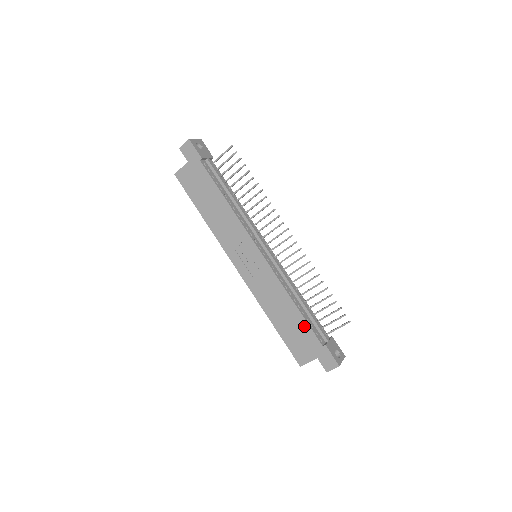
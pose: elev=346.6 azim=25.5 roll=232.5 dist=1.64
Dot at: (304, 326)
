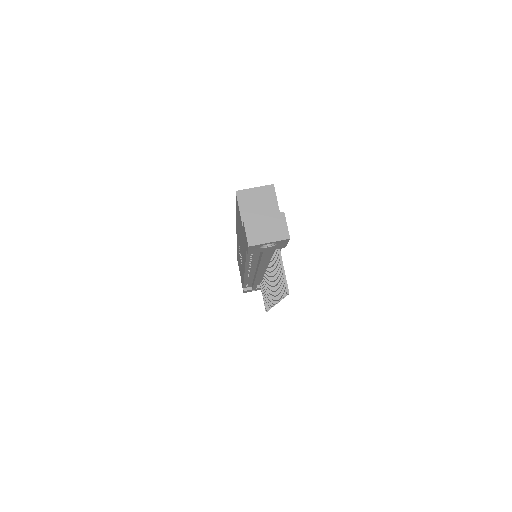
Dot at: (242, 281)
